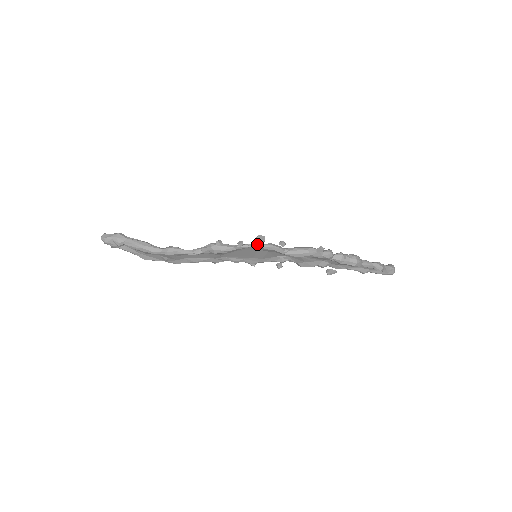
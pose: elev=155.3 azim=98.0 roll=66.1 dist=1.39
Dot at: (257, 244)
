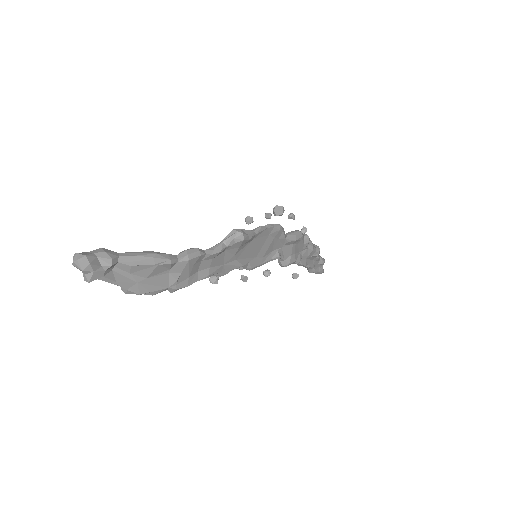
Dot at: (270, 224)
